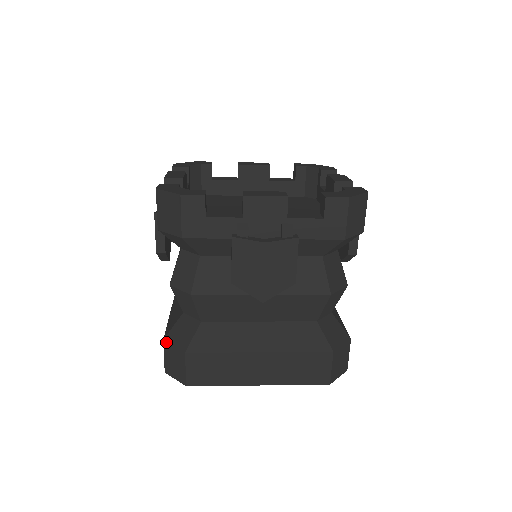
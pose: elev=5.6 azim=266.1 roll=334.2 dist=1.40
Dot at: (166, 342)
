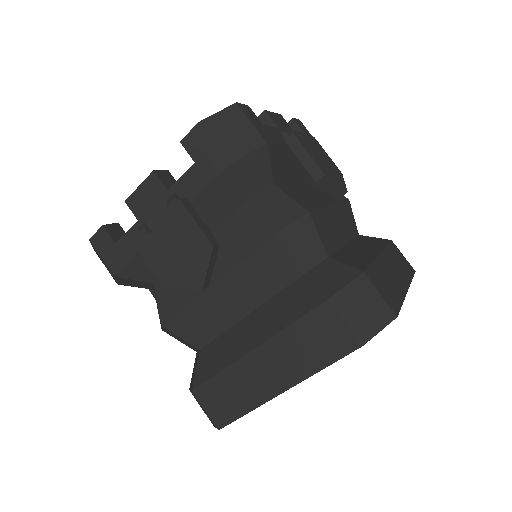
Dot at: occluded
